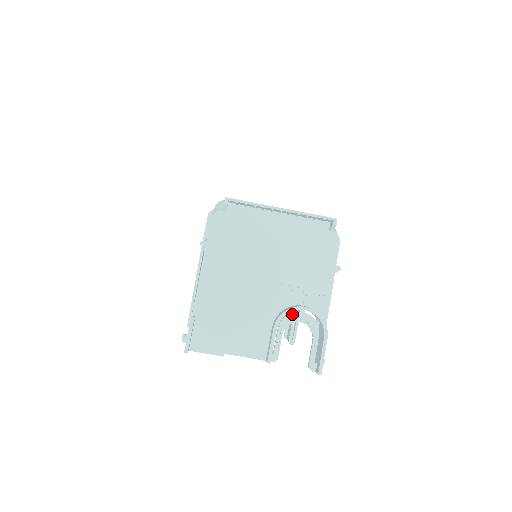
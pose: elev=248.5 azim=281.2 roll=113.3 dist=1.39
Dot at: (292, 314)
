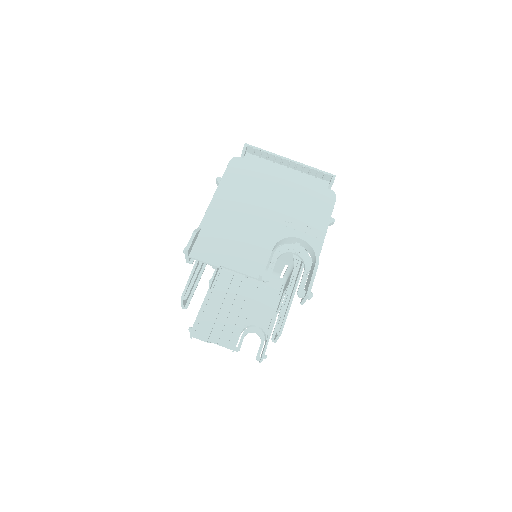
Dot at: (288, 245)
